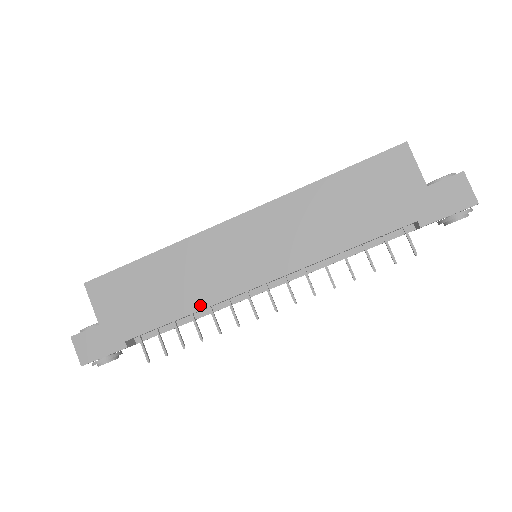
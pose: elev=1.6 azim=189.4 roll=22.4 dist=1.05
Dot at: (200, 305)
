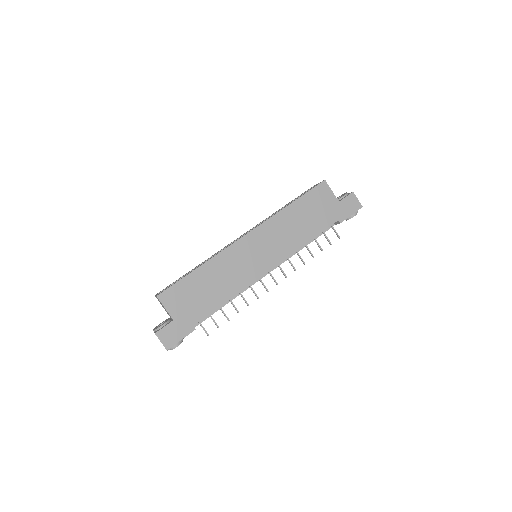
Dot at: (236, 291)
